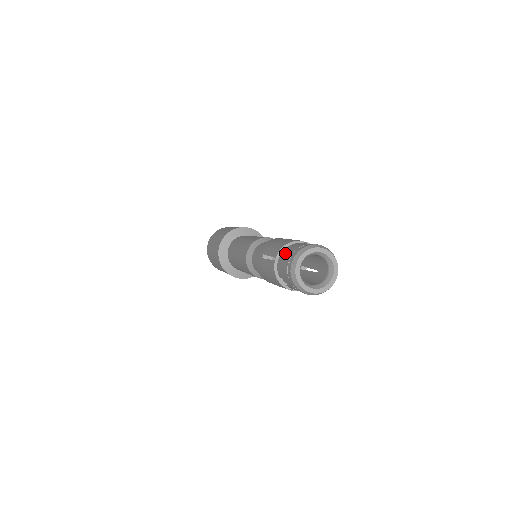
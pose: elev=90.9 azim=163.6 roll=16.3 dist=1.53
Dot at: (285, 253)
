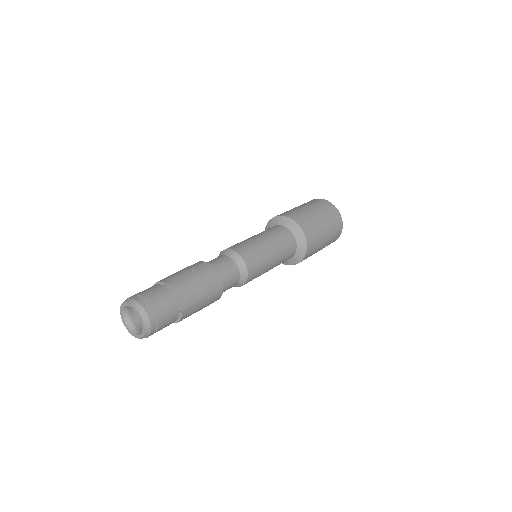
Dot at: occluded
